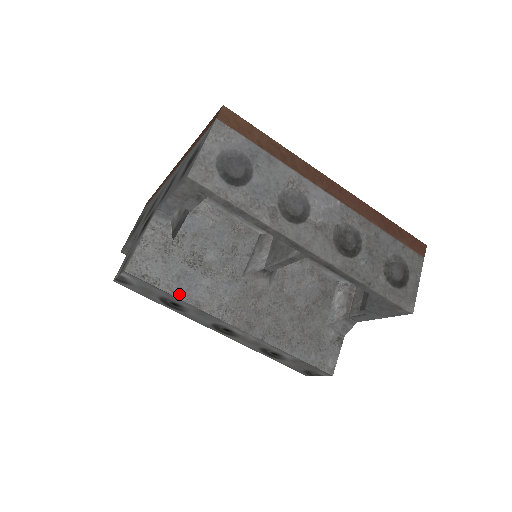
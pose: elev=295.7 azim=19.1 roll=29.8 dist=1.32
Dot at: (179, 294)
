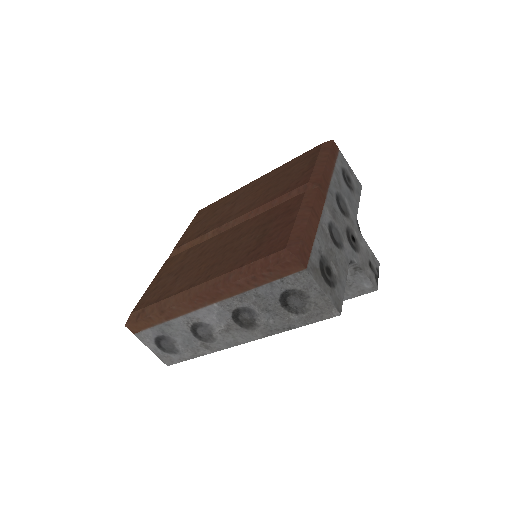
Dot at: occluded
